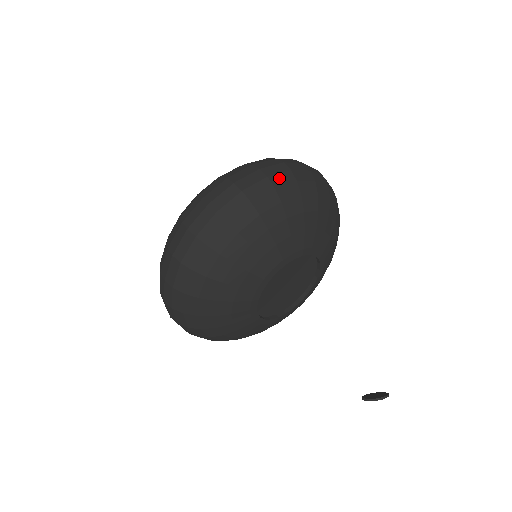
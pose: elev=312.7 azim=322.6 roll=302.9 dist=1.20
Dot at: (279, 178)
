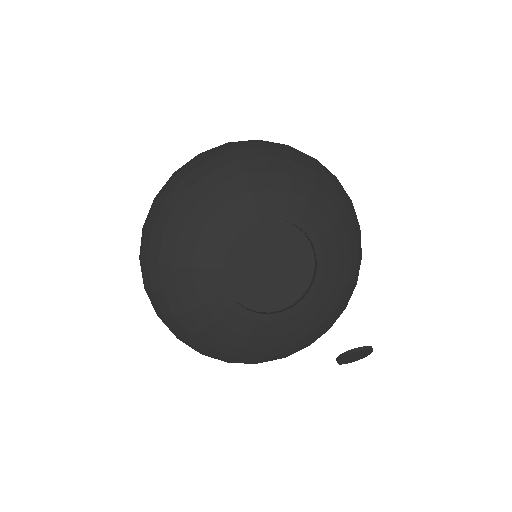
Dot at: (214, 153)
